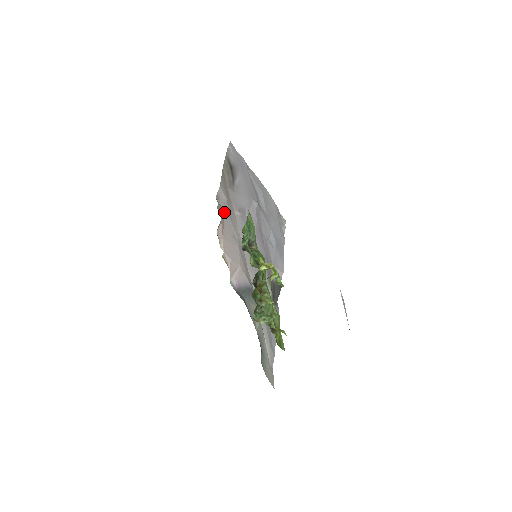
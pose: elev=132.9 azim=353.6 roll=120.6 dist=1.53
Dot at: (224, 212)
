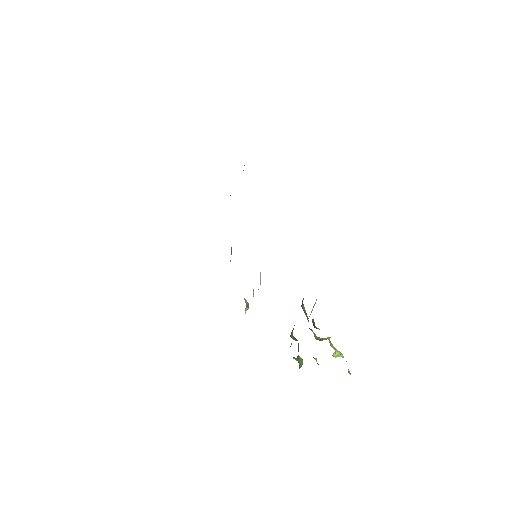
Dot at: occluded
